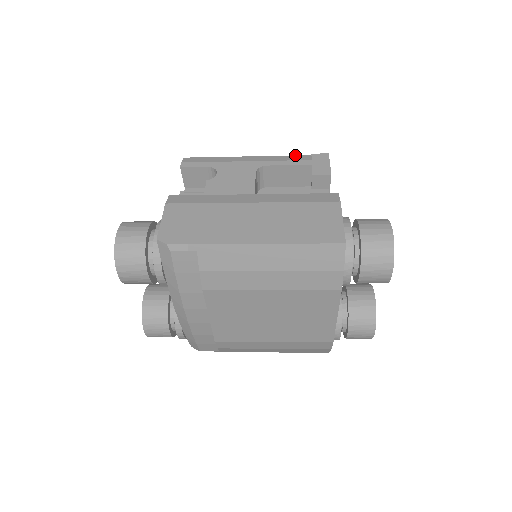
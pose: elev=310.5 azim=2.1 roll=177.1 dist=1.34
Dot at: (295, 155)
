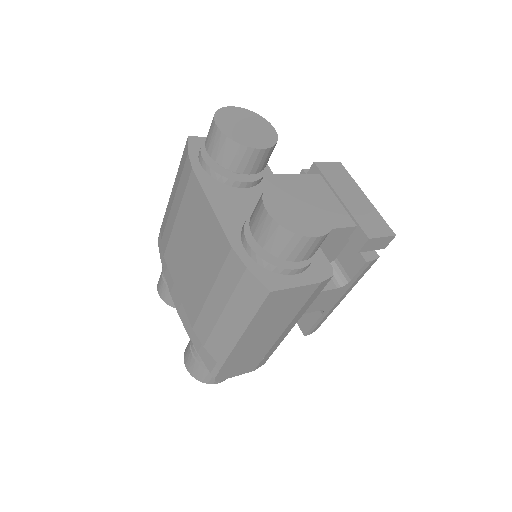
Dot at: occluded
